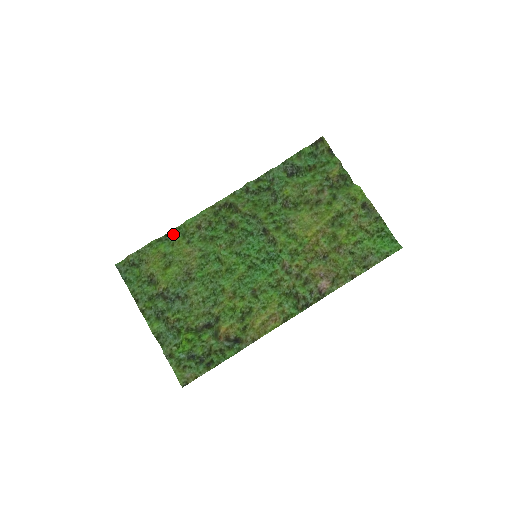
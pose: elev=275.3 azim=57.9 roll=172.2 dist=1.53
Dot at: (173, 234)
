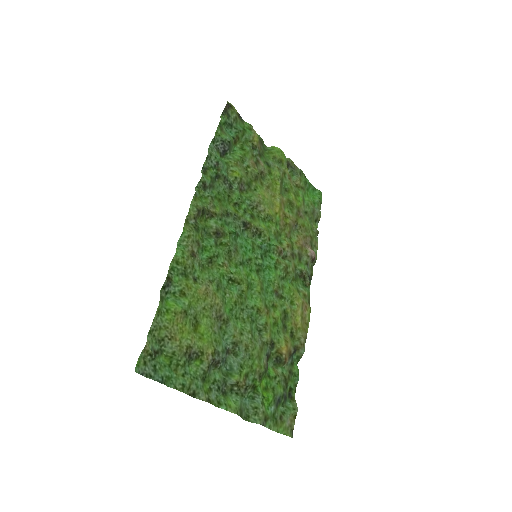
Dot at: (172, 280)
